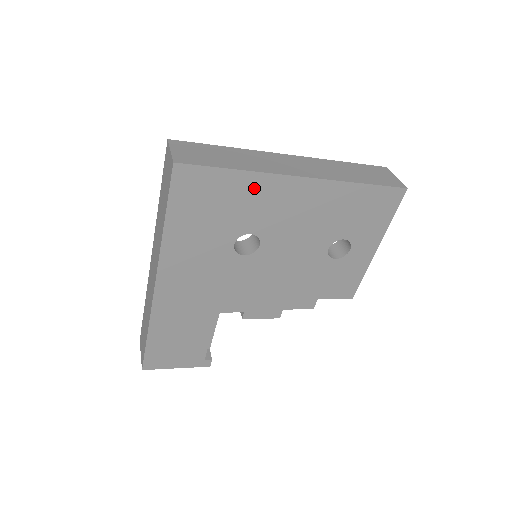
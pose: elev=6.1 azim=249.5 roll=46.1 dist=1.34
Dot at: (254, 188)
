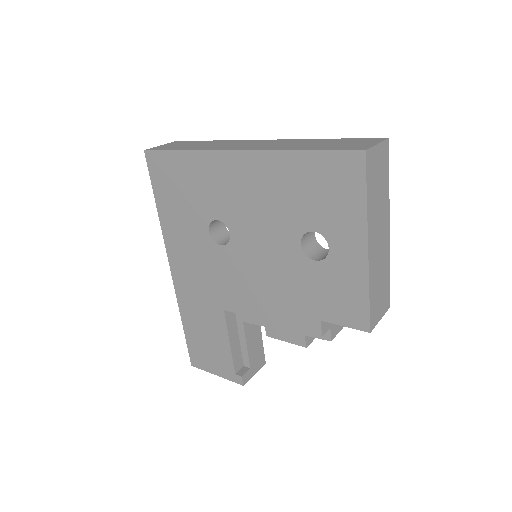
Dot at: (202, 168)
